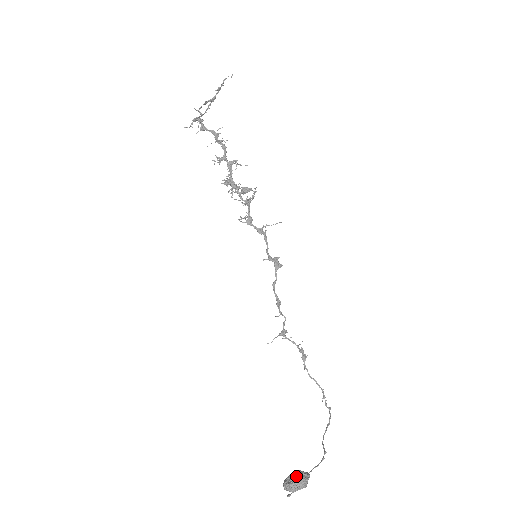
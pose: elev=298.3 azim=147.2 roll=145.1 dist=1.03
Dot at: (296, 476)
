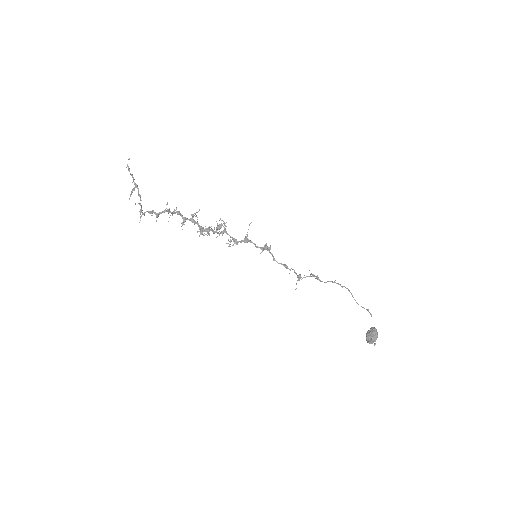
Dot at: (371, 334)
